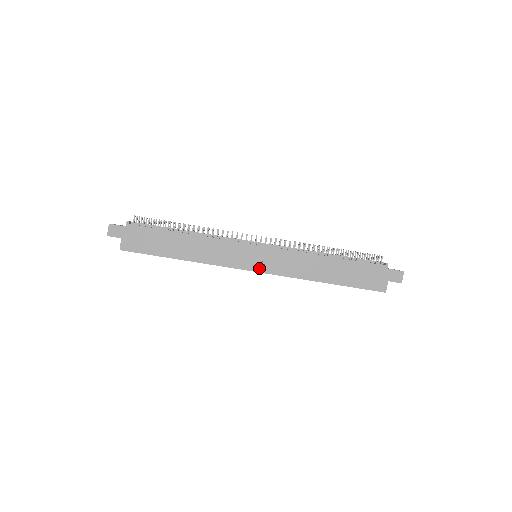
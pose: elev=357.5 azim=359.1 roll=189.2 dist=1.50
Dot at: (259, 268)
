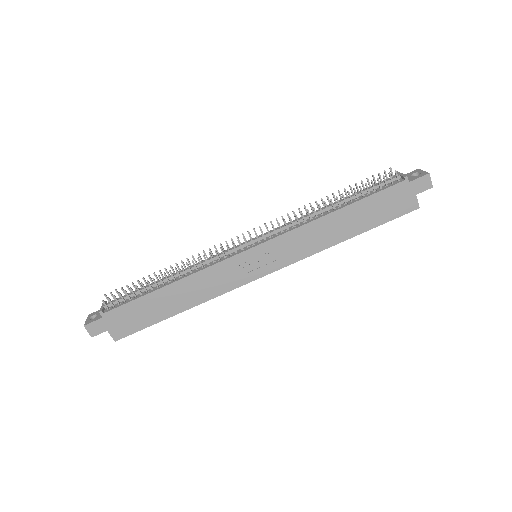
Dot at: (268, 269)
